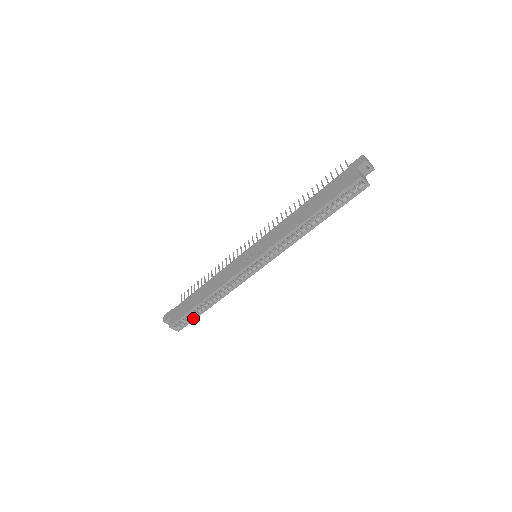
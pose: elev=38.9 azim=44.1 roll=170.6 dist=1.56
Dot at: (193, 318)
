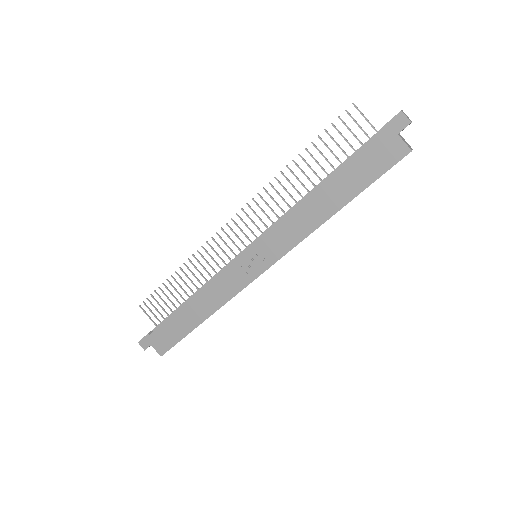
Dot at: occluded
